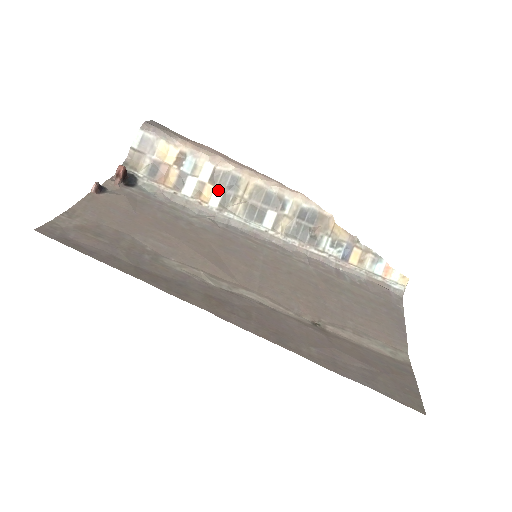
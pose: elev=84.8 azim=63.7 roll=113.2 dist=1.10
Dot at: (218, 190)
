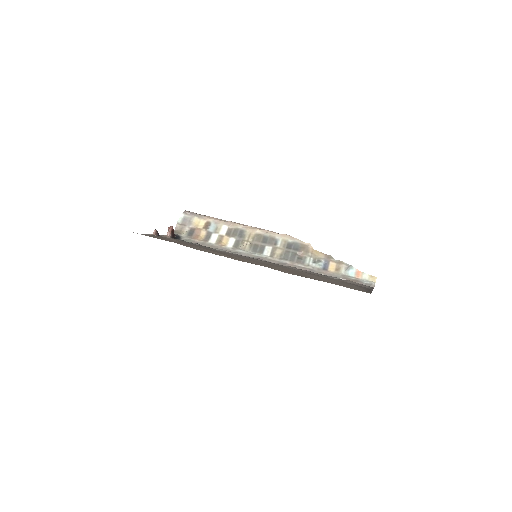
Dot at: (232, 239)
